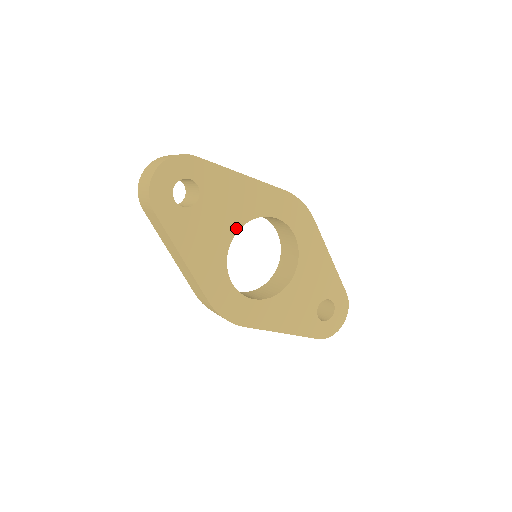
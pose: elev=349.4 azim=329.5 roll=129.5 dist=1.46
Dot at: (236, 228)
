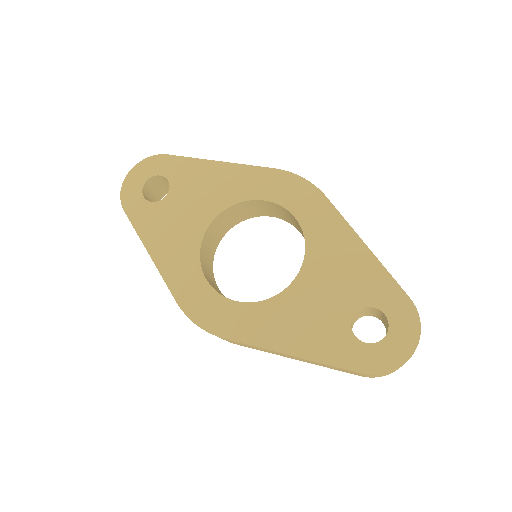
Dot at: (211, 217)
